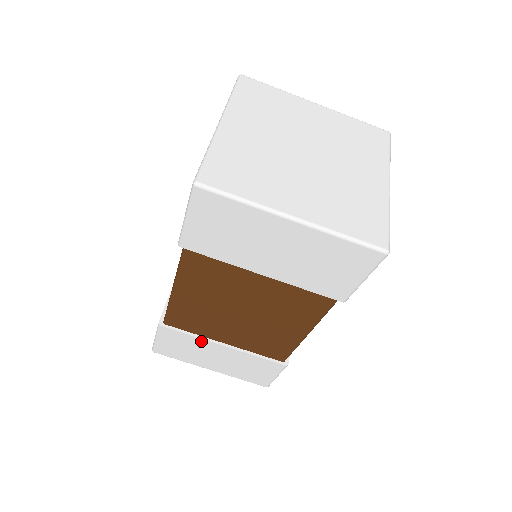
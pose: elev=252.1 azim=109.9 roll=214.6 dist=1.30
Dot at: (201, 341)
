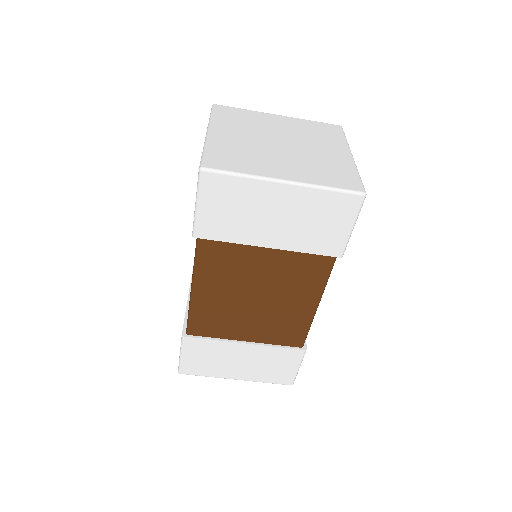
Dot at: (223, 344)
